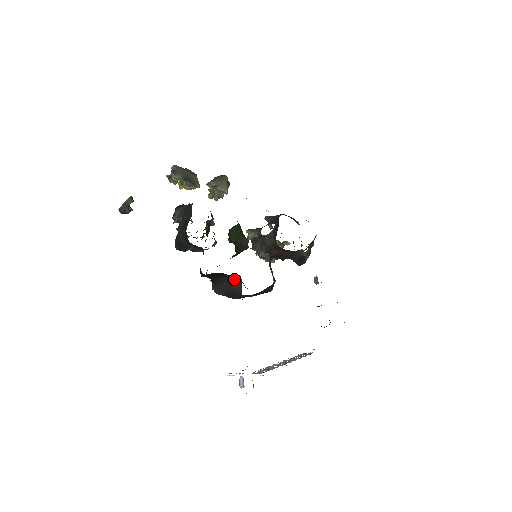
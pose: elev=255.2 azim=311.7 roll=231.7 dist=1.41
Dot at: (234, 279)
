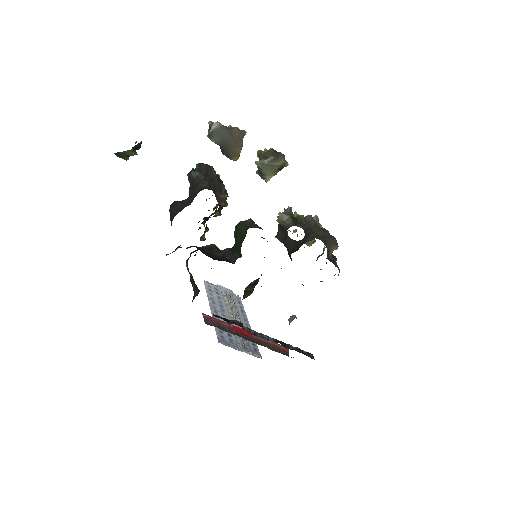
Dot at: occluded
